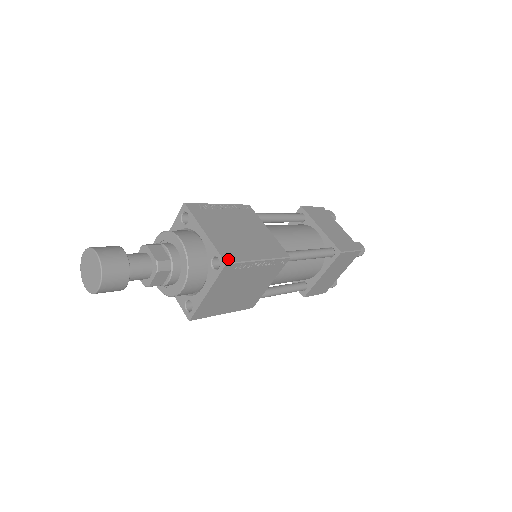
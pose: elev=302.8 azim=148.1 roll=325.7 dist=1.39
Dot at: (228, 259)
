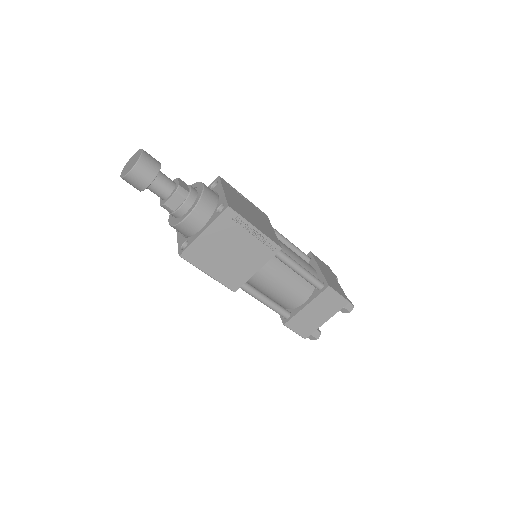
Dot at: (231, 206)
